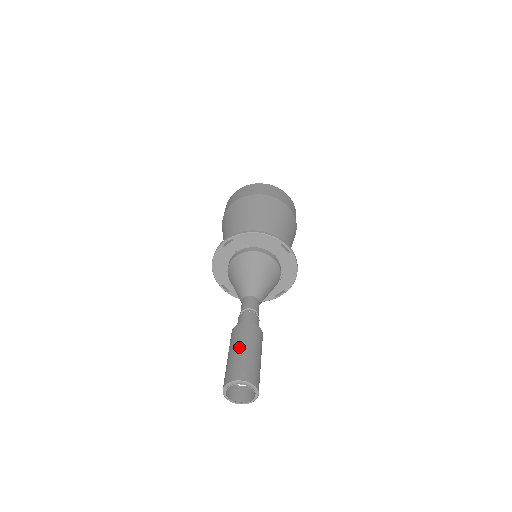
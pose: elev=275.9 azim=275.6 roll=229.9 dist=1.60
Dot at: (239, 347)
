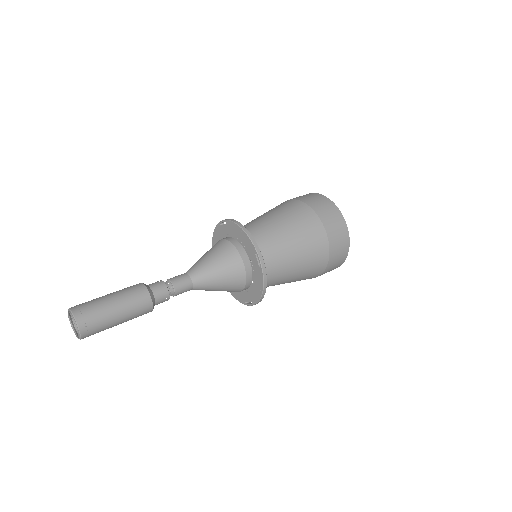
Dot at: (111, 295)
